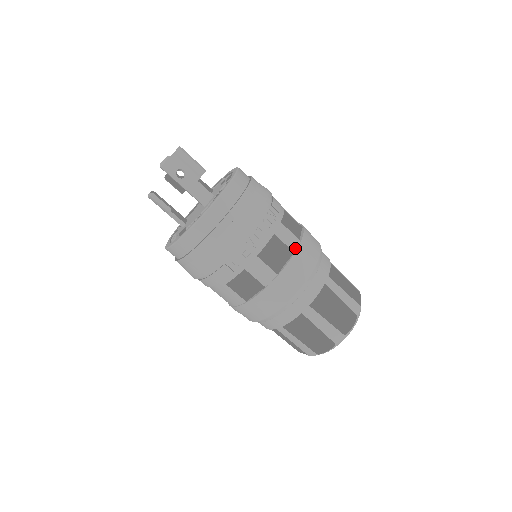
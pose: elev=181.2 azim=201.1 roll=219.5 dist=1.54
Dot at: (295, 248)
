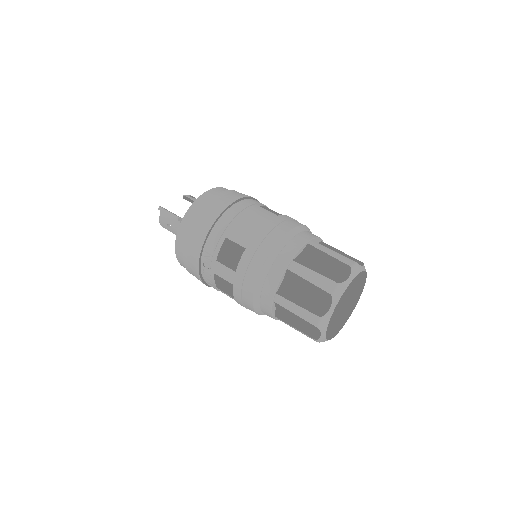
Dot at: (233, 281)
